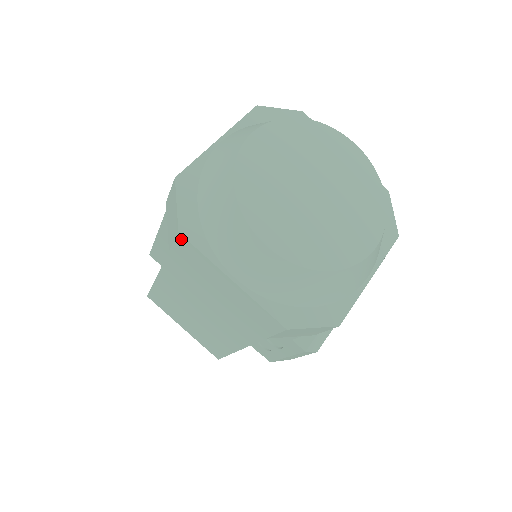
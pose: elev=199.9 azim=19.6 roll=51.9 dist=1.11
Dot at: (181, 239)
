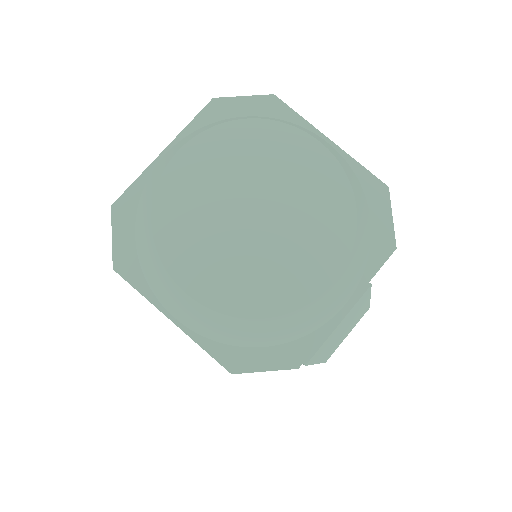
Dot at: (120, 274)
